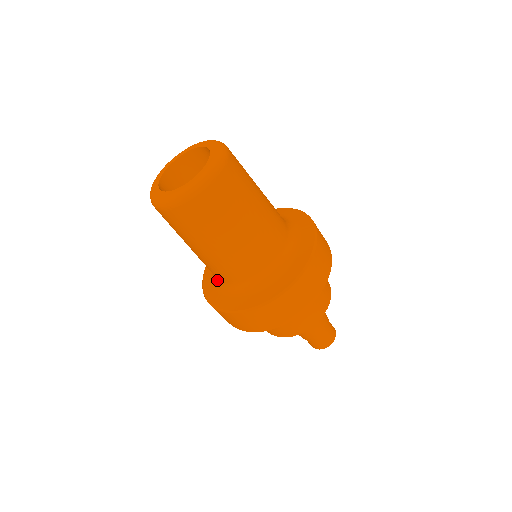
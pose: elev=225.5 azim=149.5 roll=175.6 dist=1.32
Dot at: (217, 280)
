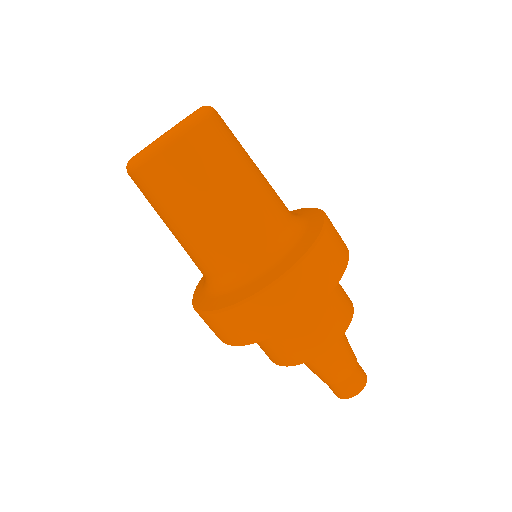
Dot at: (217, 282)
